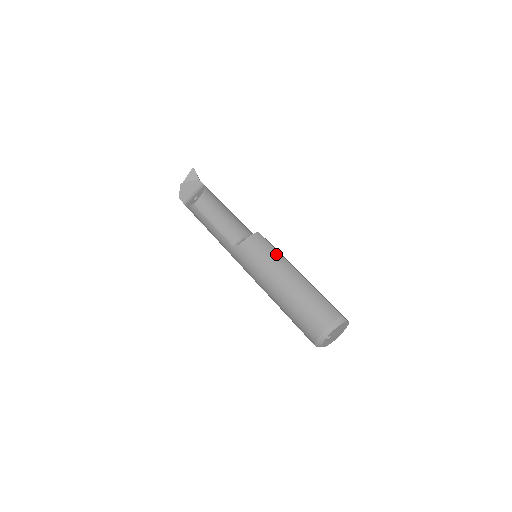
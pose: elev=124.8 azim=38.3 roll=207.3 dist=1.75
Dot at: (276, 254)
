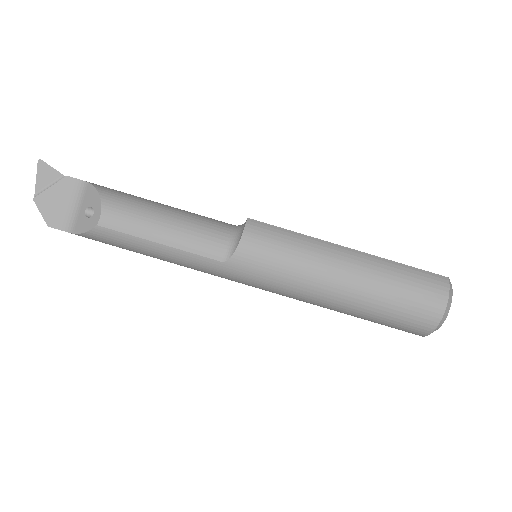
Dot at: (302, 239)
